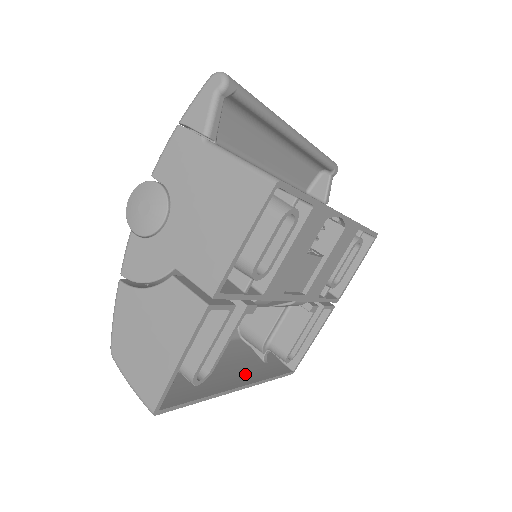
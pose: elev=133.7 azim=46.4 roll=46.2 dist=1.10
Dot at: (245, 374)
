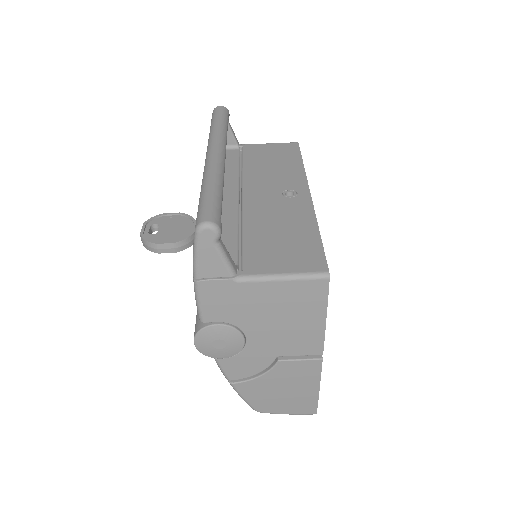
Dot at: occluded
